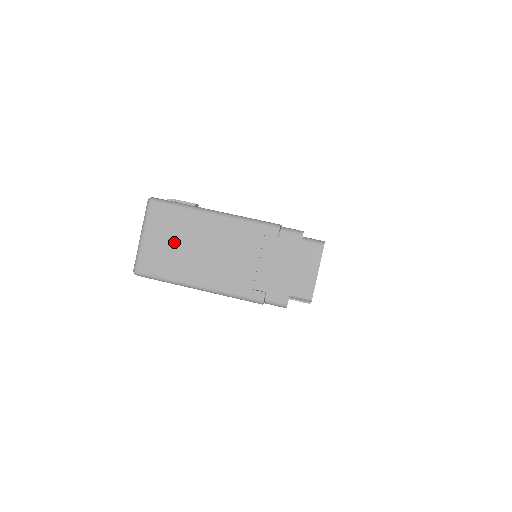
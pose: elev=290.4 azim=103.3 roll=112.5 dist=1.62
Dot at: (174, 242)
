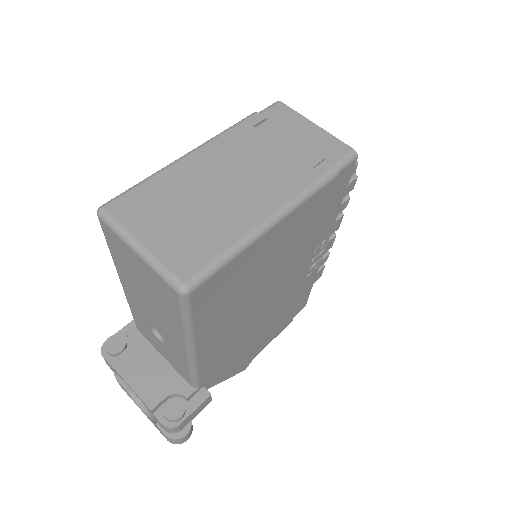
Dot at: (183, 213)
